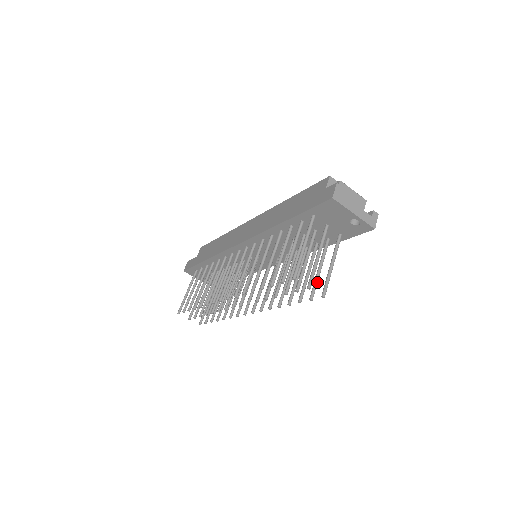
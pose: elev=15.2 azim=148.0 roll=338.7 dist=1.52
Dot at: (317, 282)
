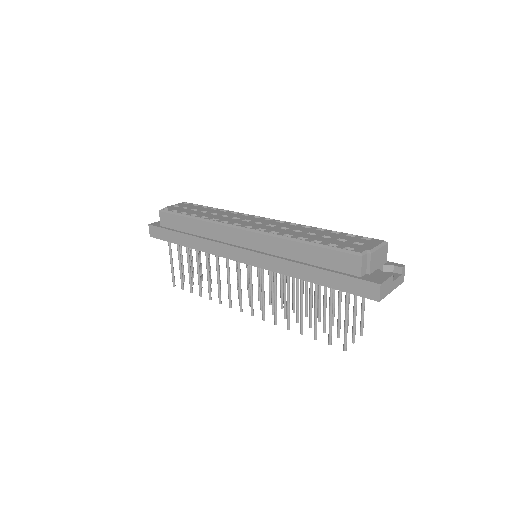
Dot at: occluded
